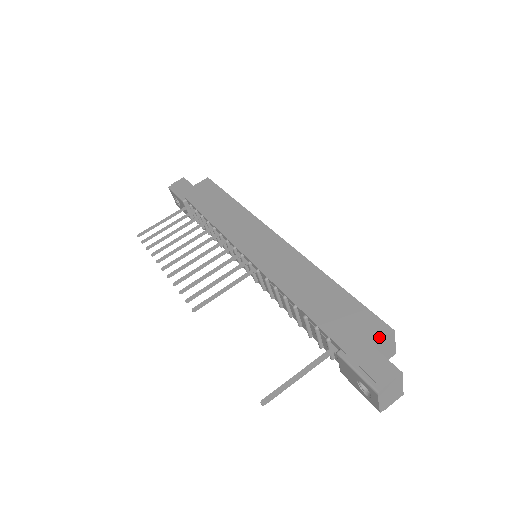
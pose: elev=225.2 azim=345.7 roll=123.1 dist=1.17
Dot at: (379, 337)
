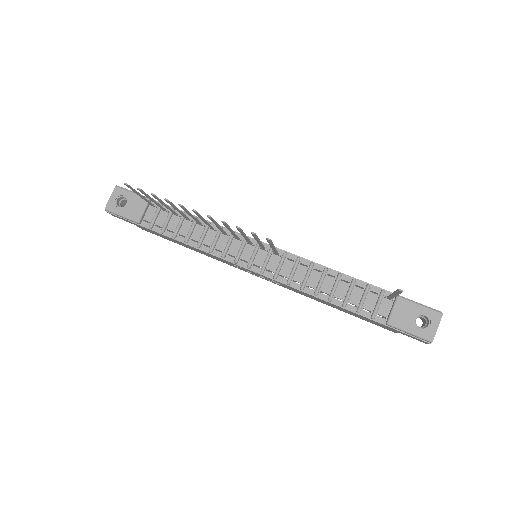
Dot at: occluded
